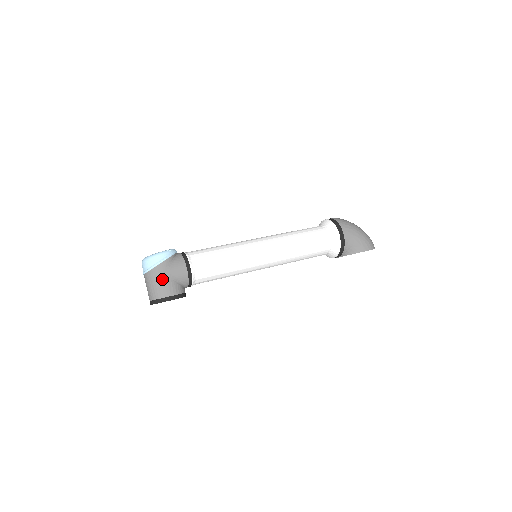
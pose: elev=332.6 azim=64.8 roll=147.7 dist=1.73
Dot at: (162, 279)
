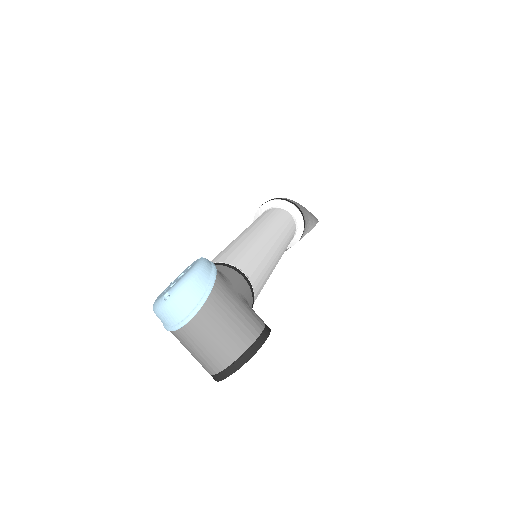
Dot at: (235, 305)
